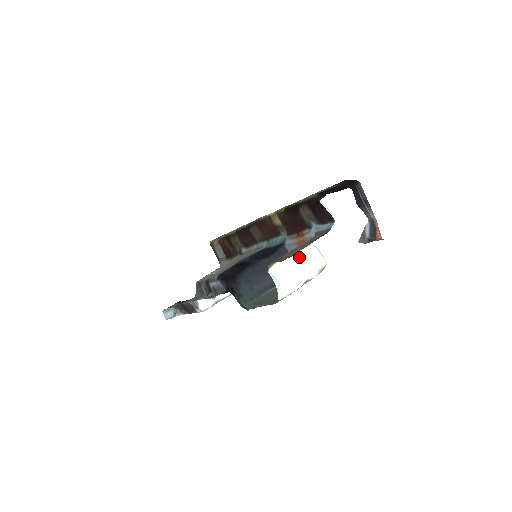
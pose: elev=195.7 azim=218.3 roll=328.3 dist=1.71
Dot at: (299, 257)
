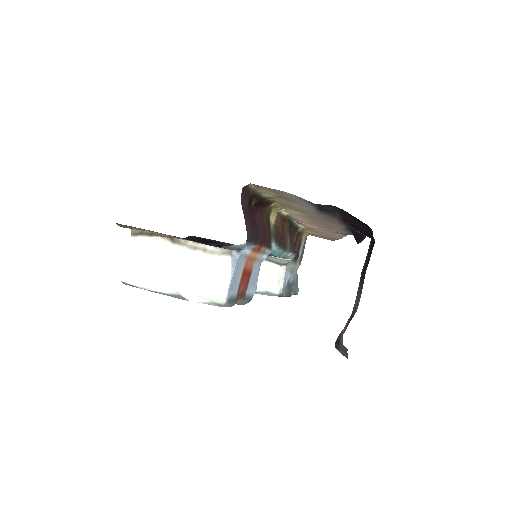
Dot at: (188, 257)
